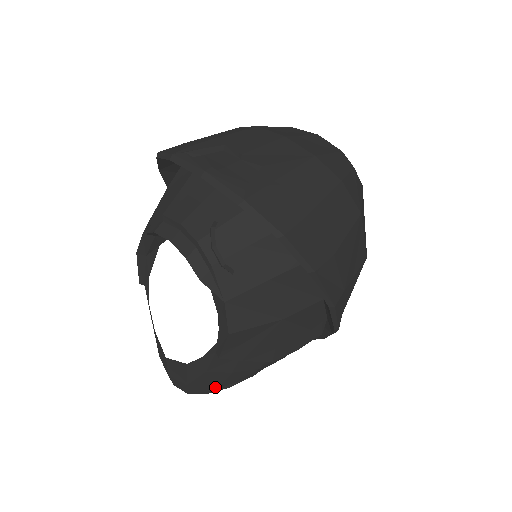
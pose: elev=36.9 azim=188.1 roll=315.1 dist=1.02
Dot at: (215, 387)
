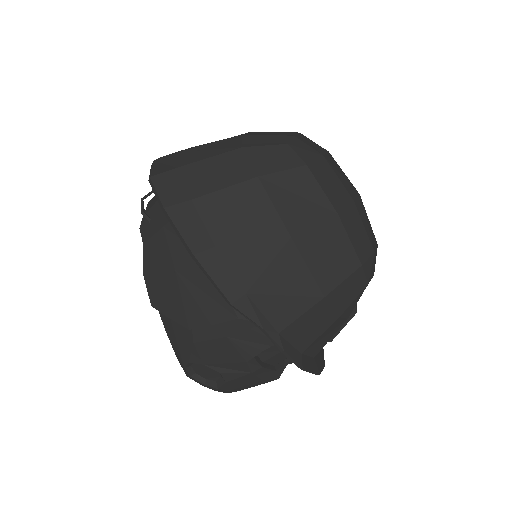
Dot at: (182, 362)
